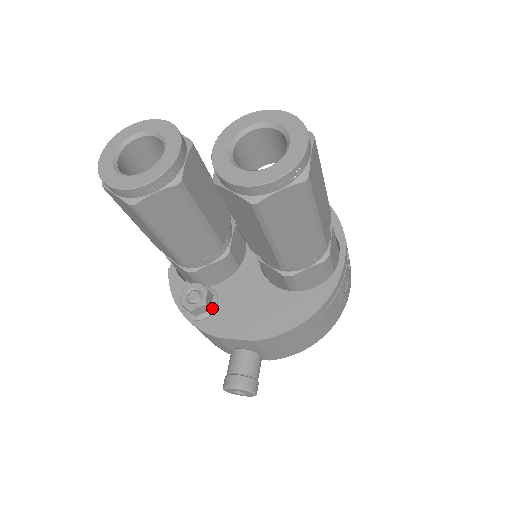
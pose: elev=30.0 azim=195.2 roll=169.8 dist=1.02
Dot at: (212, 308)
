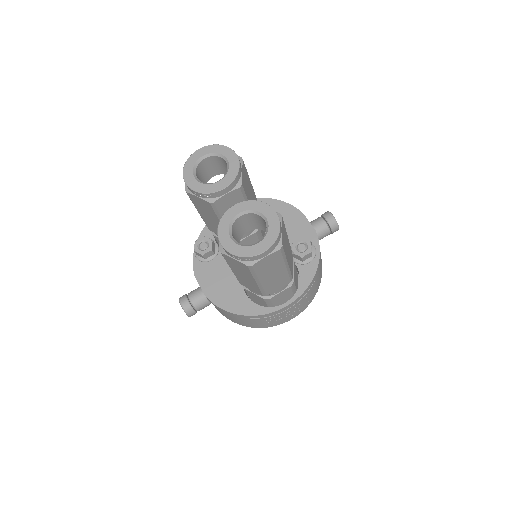
Dot at: (207, 259)
